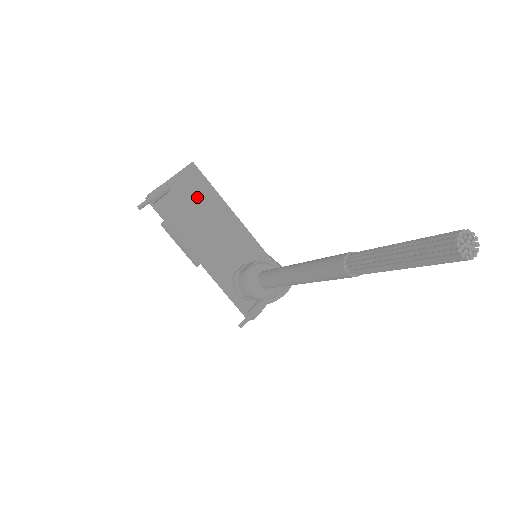
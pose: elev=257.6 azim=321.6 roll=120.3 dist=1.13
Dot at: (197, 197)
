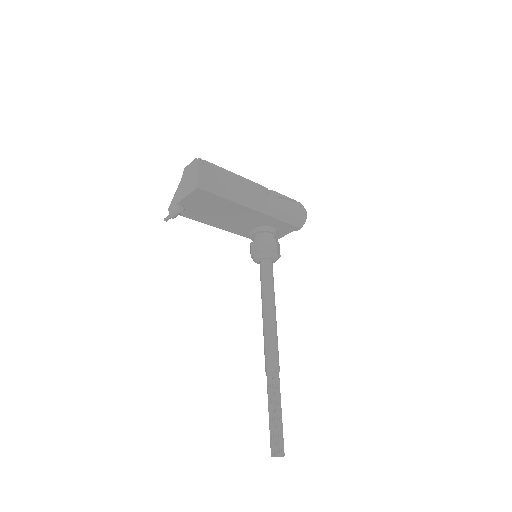
Dot at: (209, 204)
